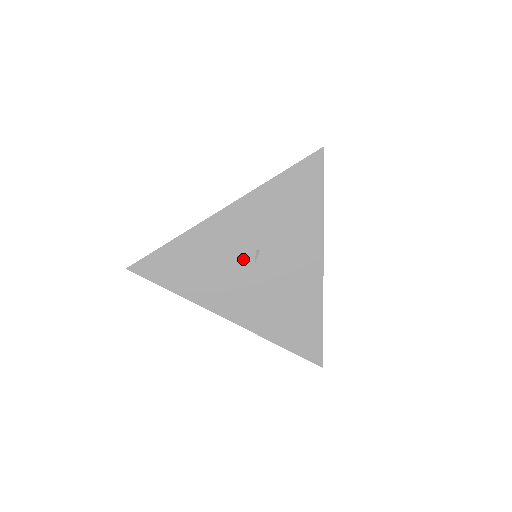
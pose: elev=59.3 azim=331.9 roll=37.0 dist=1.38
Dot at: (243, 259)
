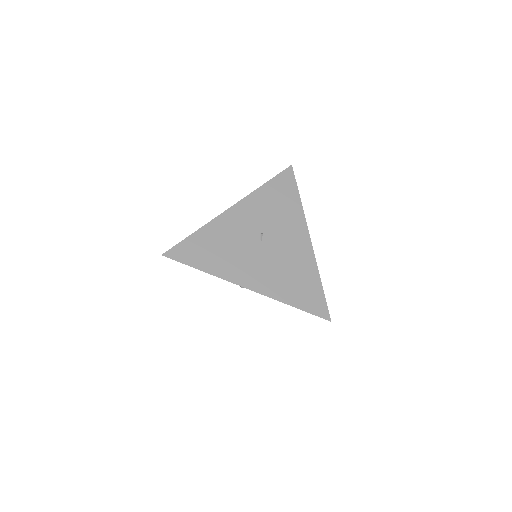
Dot at: (252, 241)
